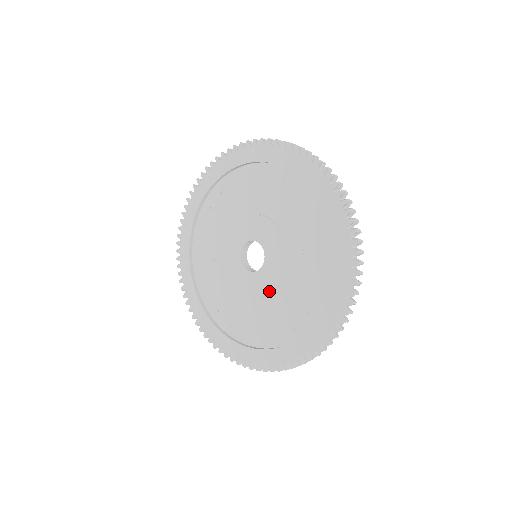
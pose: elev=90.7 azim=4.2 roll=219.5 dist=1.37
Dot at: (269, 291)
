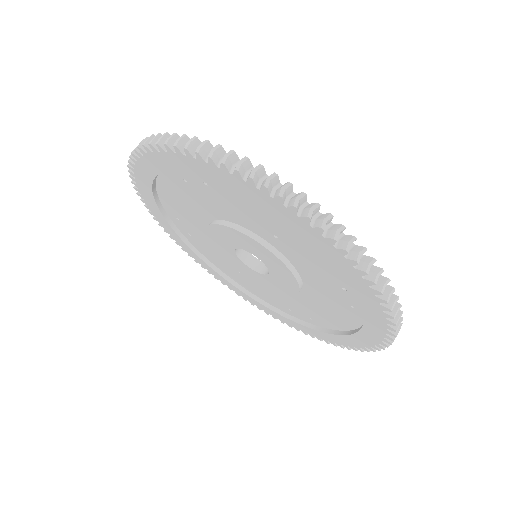
Dot at: (296, 286)
